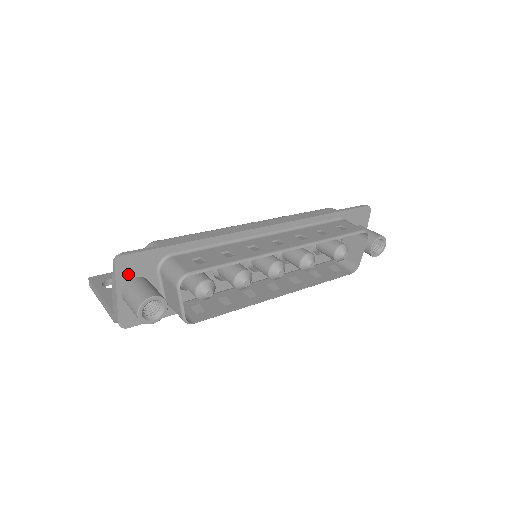
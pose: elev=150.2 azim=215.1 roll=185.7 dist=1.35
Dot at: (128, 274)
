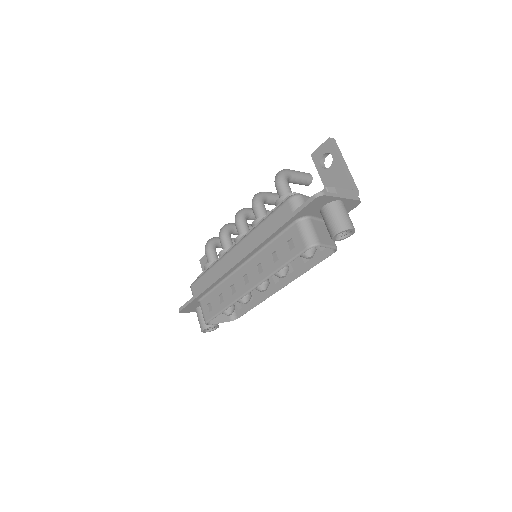
Dot at: (192, 310)
